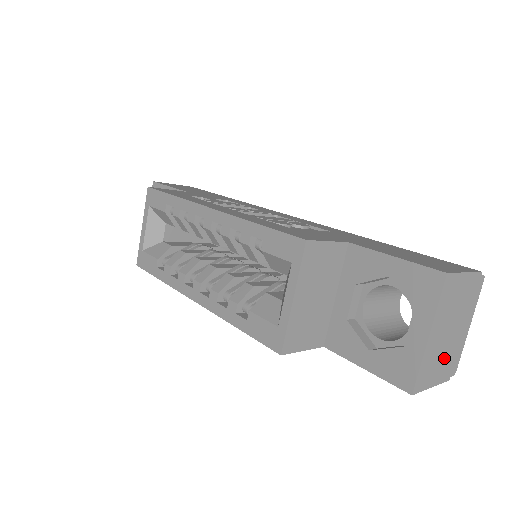
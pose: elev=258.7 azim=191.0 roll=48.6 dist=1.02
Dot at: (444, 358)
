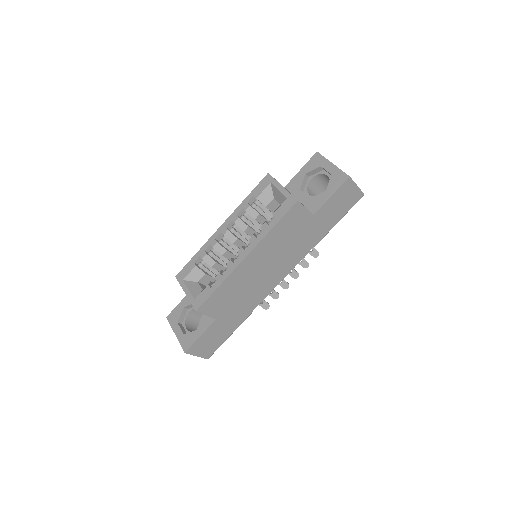
Dot at: occluded
